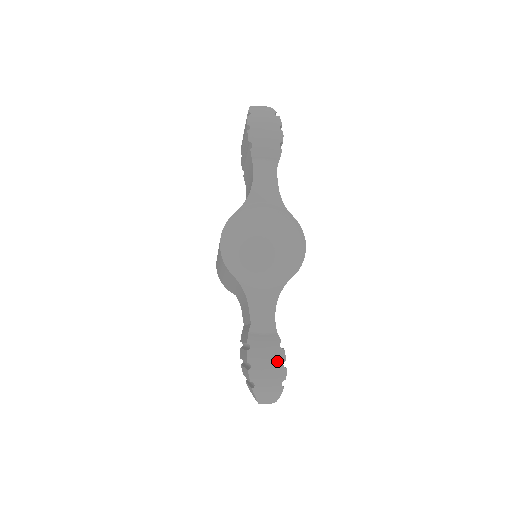
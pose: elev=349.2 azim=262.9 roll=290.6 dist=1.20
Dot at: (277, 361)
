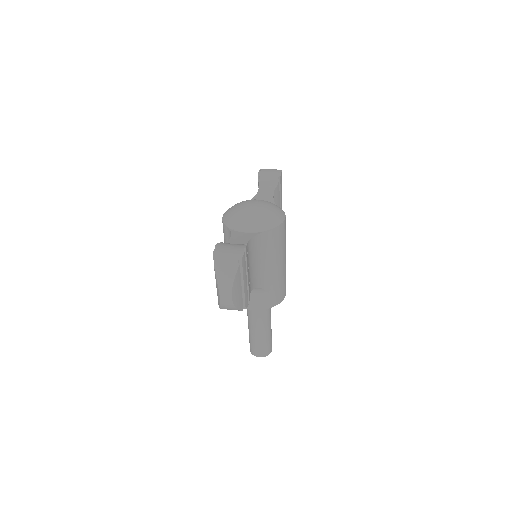
Dot at: (238, 248)
